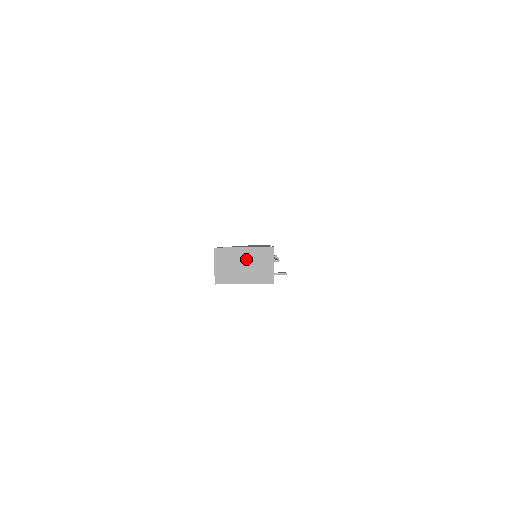
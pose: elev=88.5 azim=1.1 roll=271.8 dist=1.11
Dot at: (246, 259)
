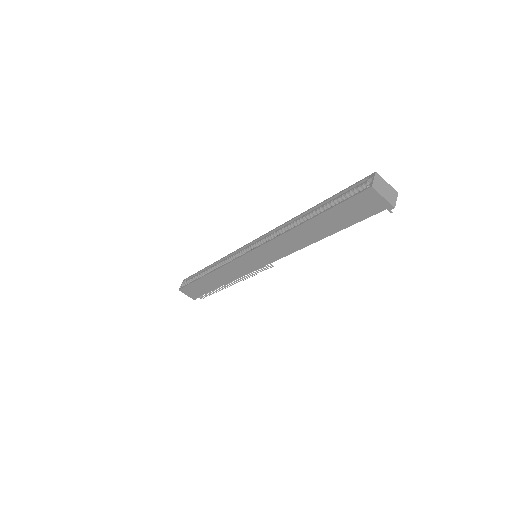
Dot at: (387, 188)
